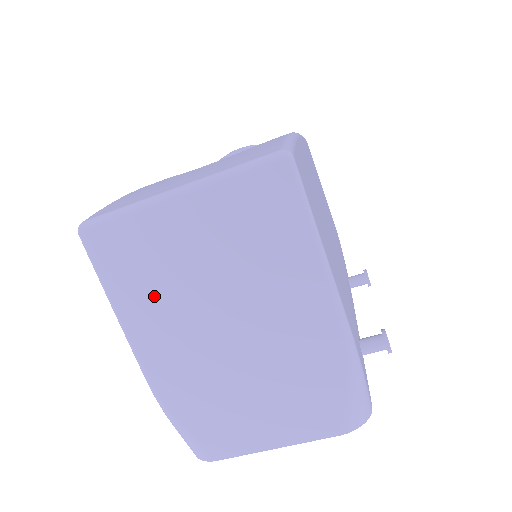
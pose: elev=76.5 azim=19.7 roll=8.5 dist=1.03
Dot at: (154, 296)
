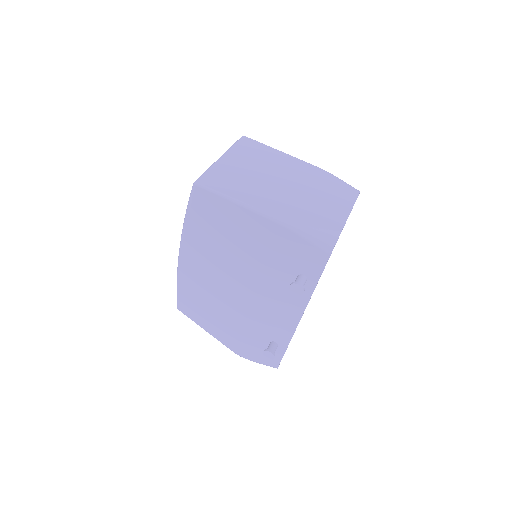
Dot at: (247, 188)
